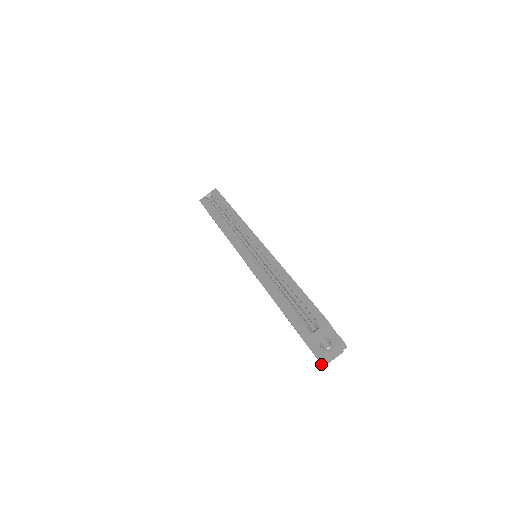
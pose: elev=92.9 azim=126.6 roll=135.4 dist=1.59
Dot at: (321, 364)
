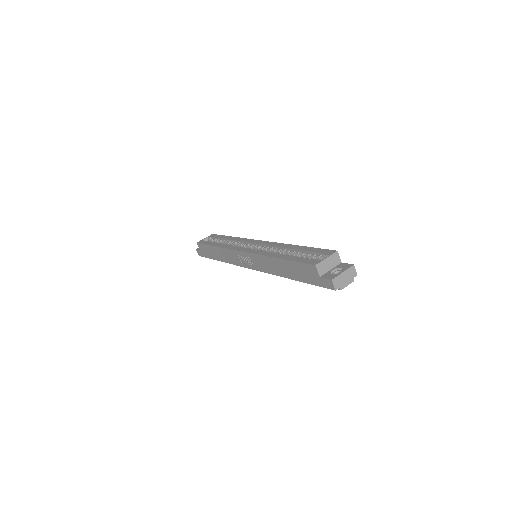
Dot at: (334, 287)
